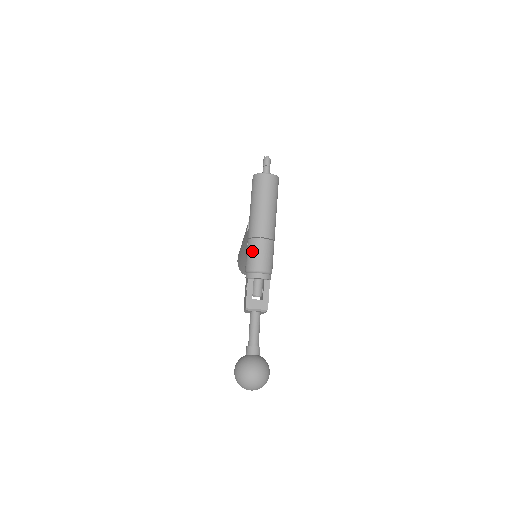
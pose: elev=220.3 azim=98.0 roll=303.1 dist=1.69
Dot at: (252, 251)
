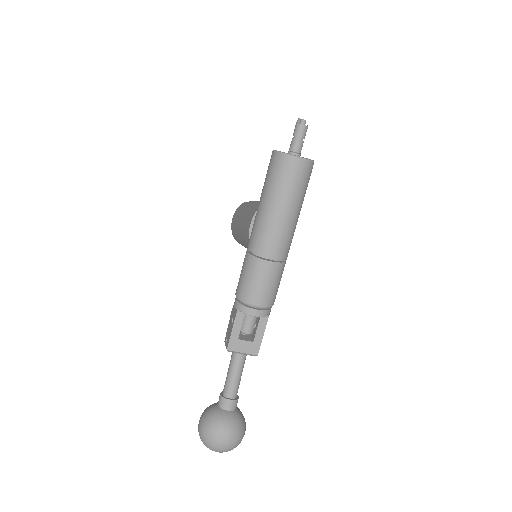
Dot at: (250, 275)
